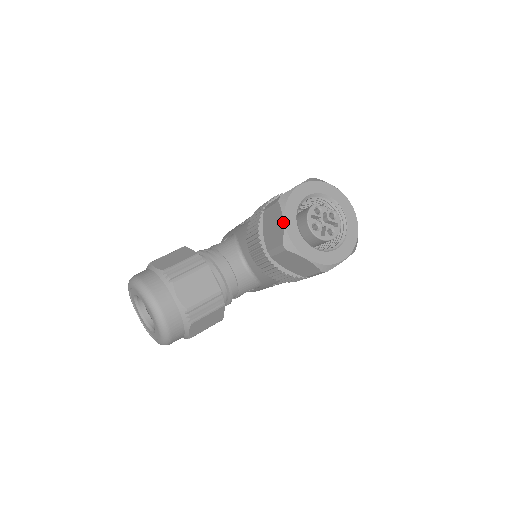
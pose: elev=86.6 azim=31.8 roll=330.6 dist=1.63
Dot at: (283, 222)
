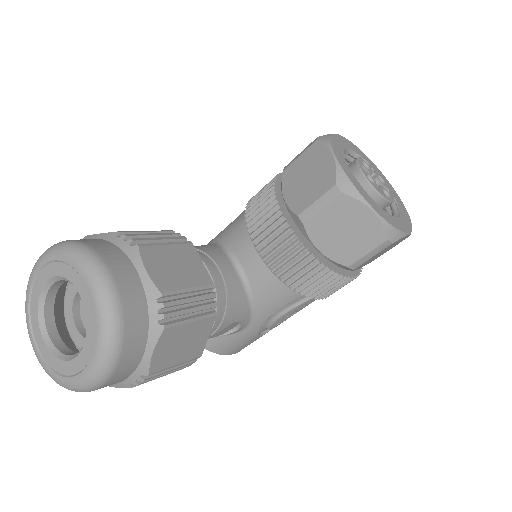
Dot at: (333, 156)
